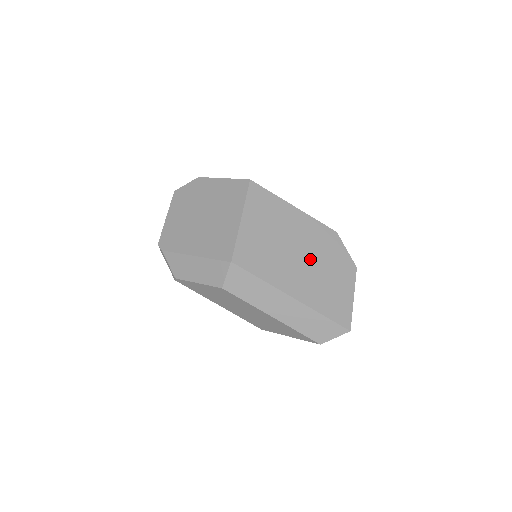
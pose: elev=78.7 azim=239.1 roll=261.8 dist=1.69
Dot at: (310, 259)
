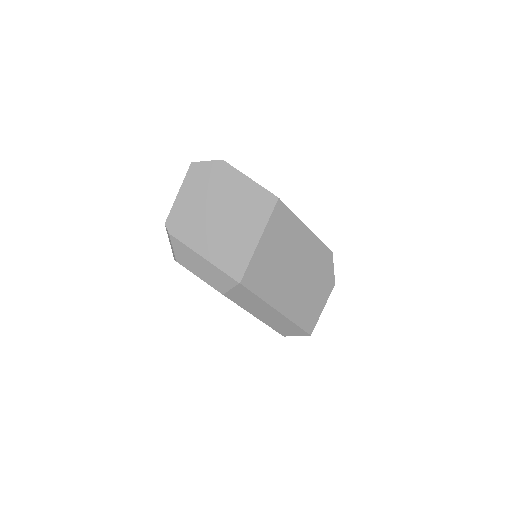
Dot at: (303, 278)
